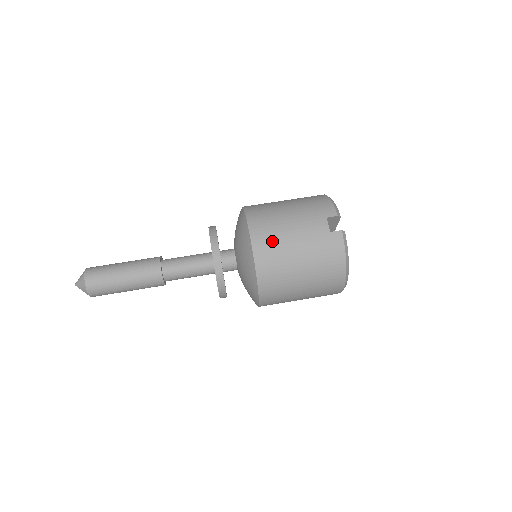
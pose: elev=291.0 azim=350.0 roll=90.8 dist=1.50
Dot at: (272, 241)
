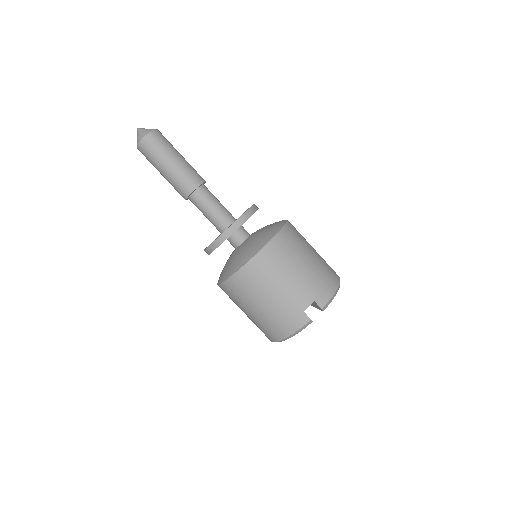
Dot at: (266, 271)
